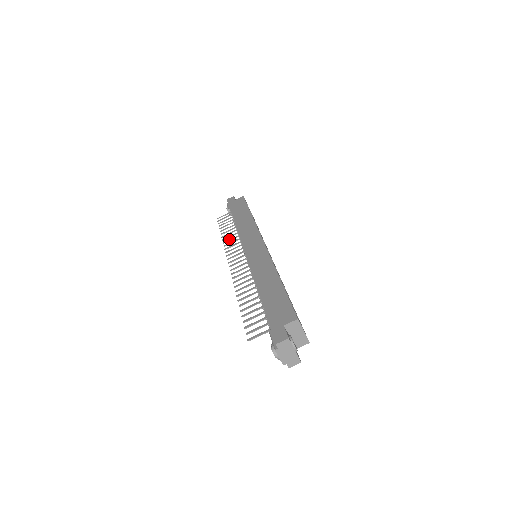
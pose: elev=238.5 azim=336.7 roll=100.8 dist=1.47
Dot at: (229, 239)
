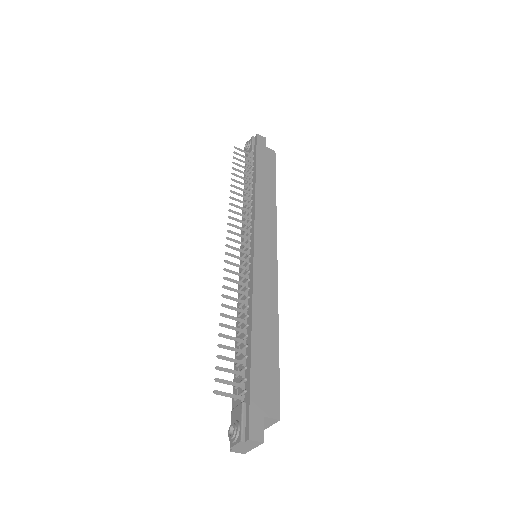
Dot at: occluded
